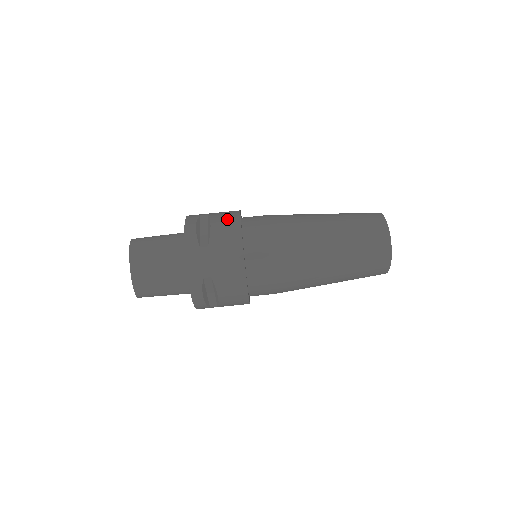
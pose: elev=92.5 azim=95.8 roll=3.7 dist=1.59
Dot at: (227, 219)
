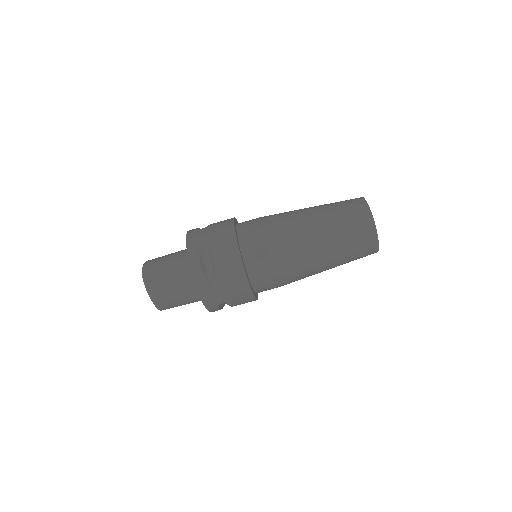
Dot at: (227, 252)
